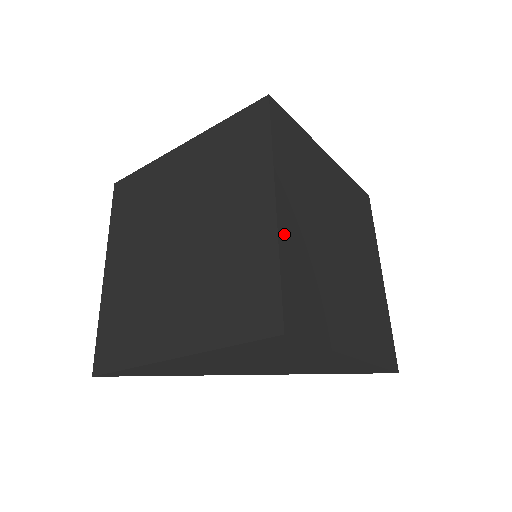
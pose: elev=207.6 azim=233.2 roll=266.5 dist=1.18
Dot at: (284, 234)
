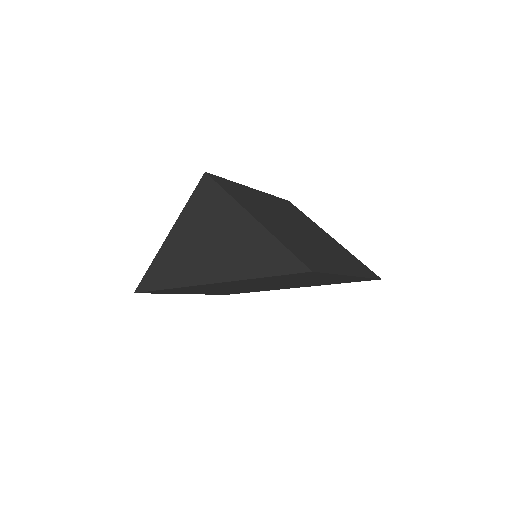
Dot at: (245, 188)
